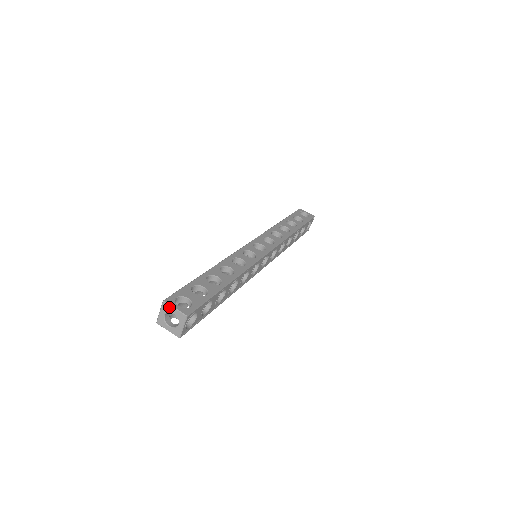
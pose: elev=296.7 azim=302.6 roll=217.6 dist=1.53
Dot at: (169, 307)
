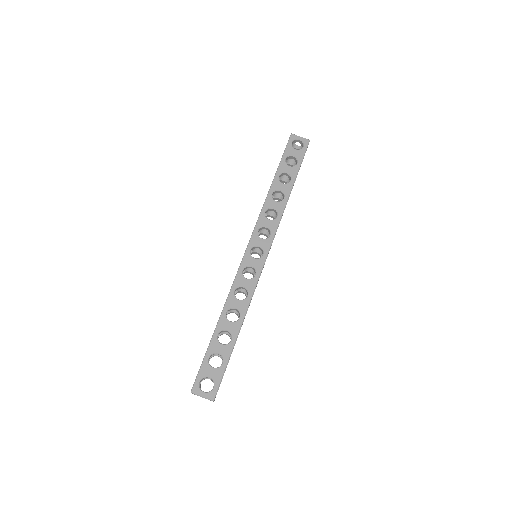
Dot at: occluded
